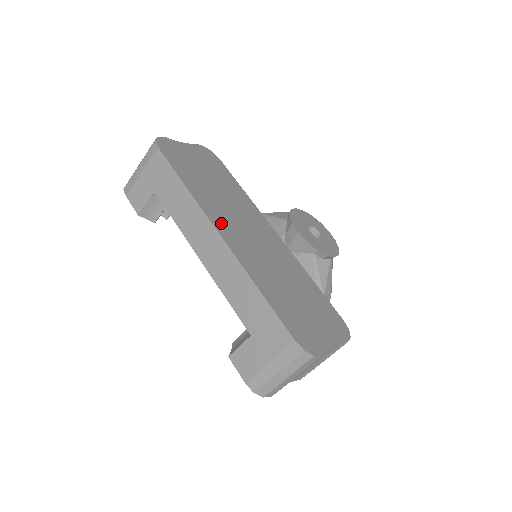
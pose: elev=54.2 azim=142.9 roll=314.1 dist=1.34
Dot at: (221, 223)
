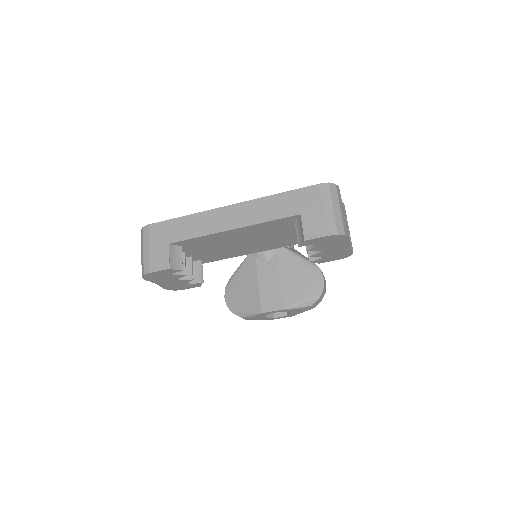
Dot at: occluded
